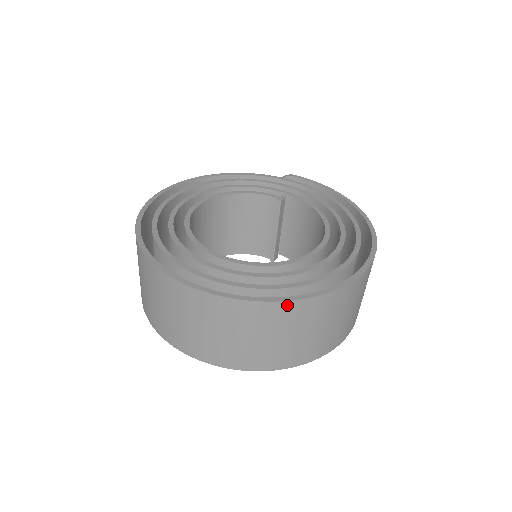
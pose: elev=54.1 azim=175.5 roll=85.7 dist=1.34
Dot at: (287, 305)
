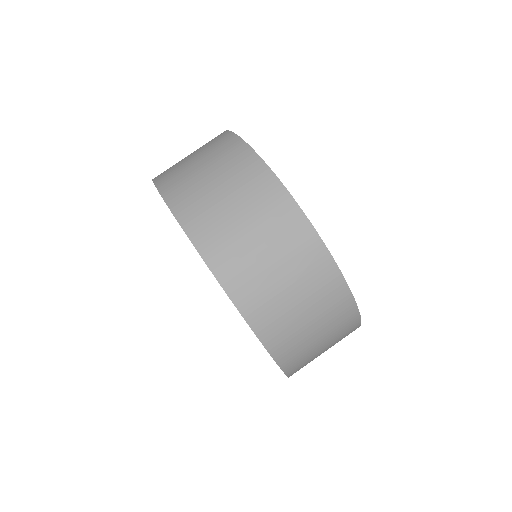
Dot at: (341, 284)
